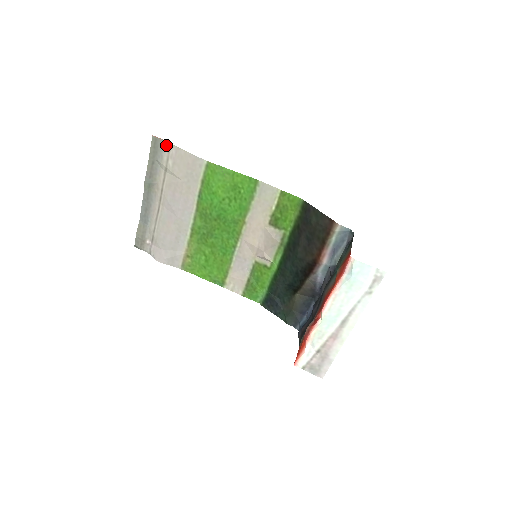
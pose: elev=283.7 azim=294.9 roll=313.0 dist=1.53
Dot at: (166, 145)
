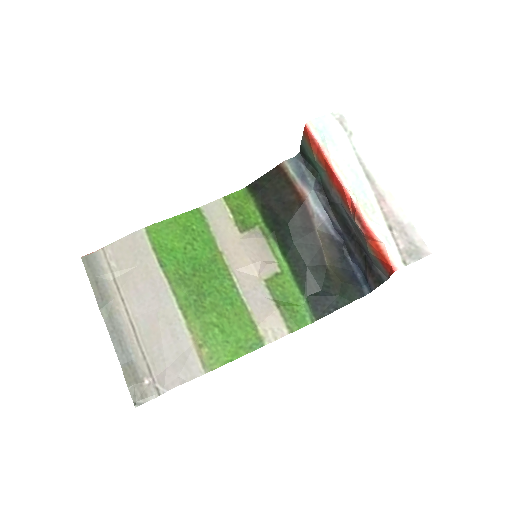
Dot at: (99, 254)
